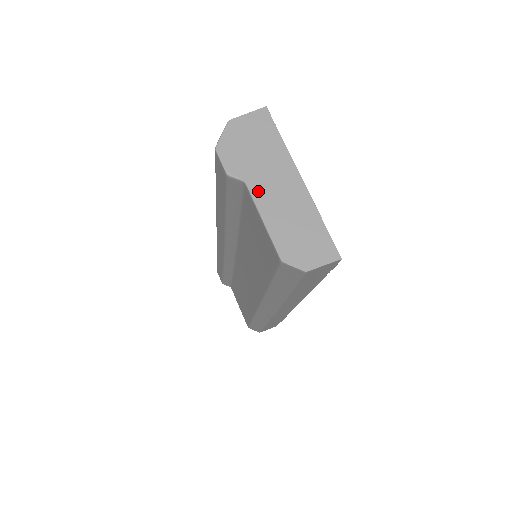
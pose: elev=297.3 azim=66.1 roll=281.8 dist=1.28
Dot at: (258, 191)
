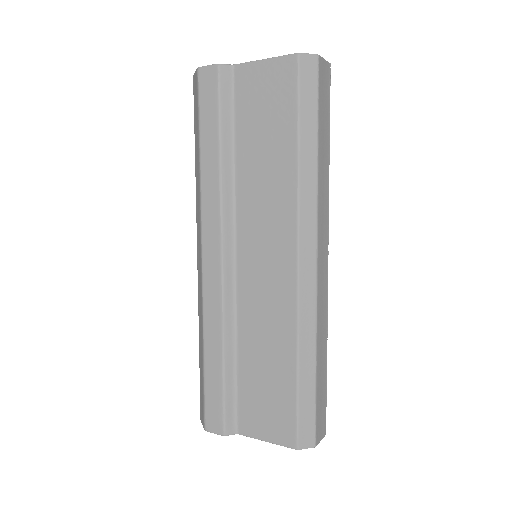
Dot at: (246, 64)
